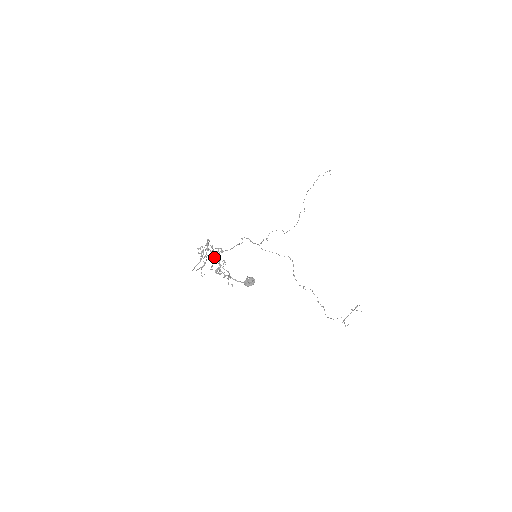
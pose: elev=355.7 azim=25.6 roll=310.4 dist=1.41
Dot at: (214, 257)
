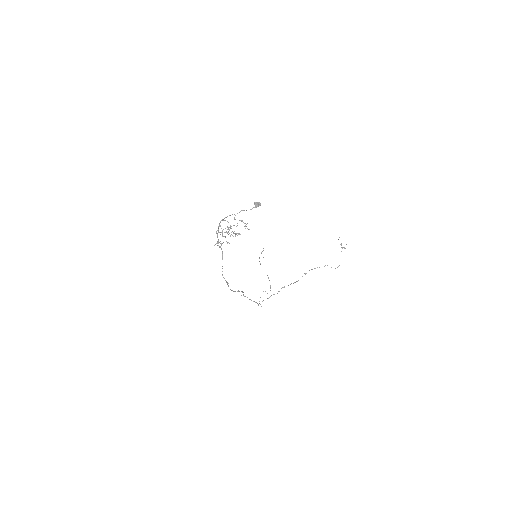
Dot at: occluded
